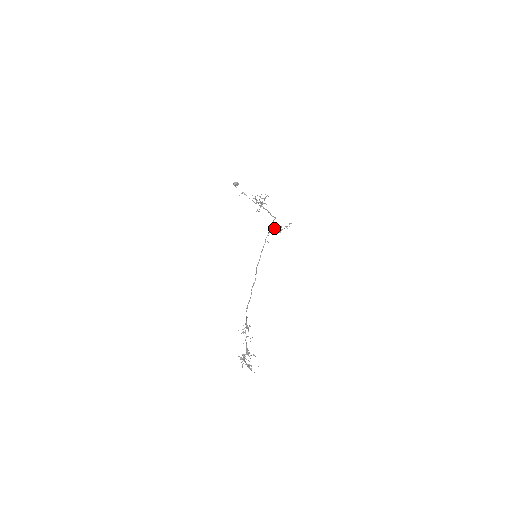
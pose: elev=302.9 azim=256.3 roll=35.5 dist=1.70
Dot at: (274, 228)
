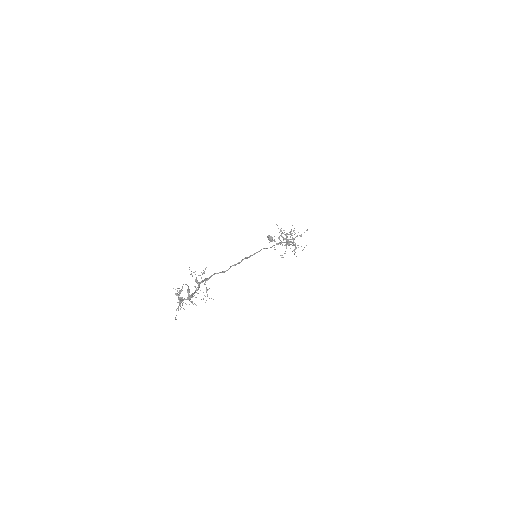
Dot at: (287, 239)
